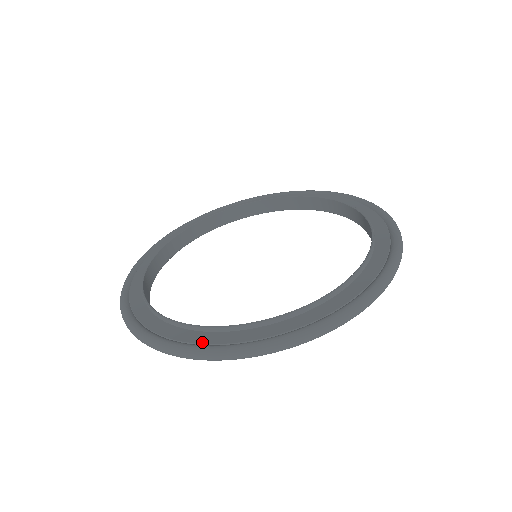
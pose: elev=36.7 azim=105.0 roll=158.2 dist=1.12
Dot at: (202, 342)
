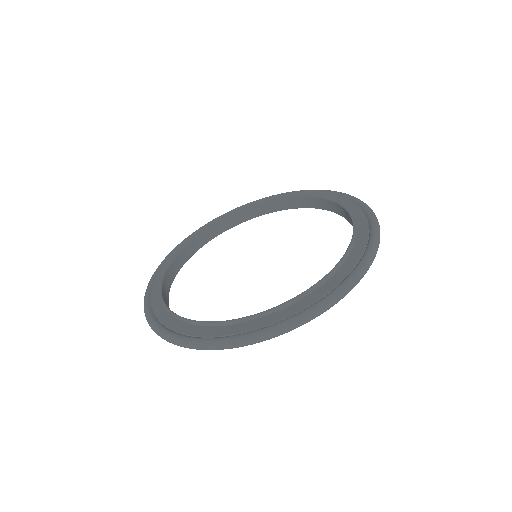
Dot at: (227, 334)
